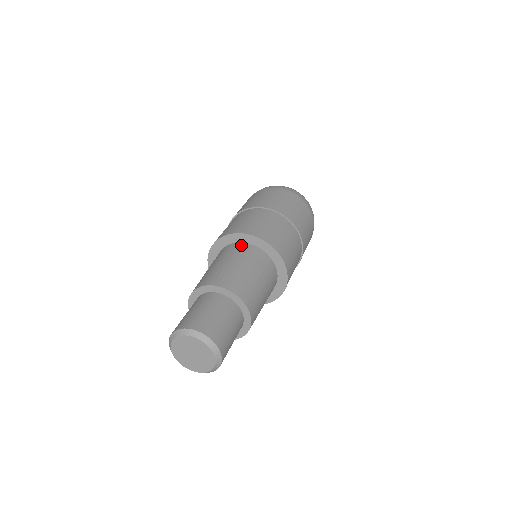
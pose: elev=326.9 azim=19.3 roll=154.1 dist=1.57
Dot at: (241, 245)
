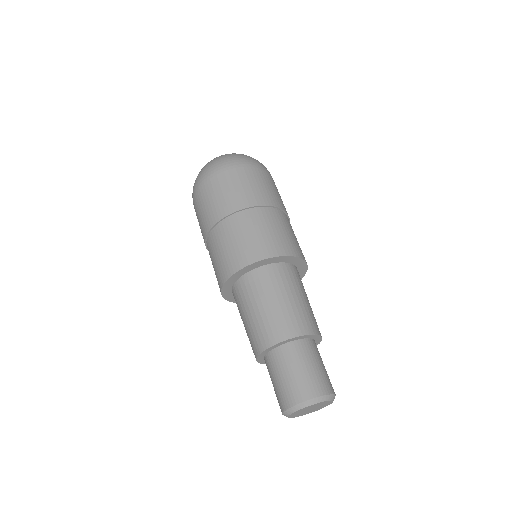
Dot at: (241, 283)
